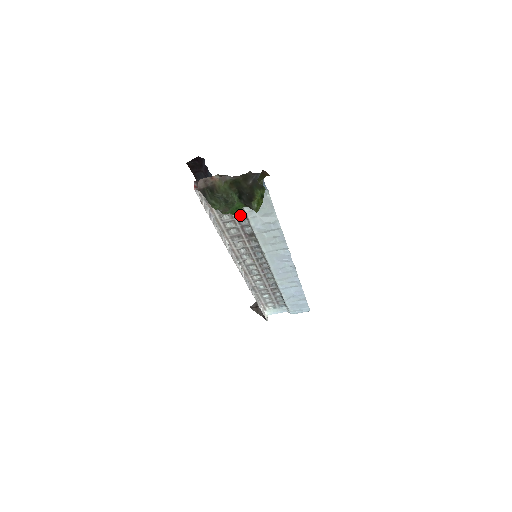
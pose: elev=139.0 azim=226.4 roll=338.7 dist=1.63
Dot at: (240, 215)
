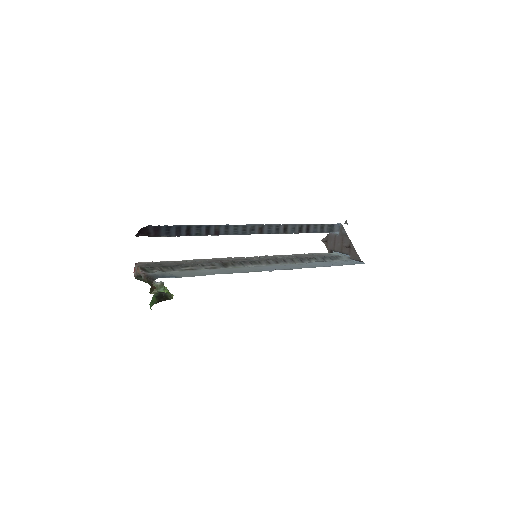
Dot at: (195, 263)
